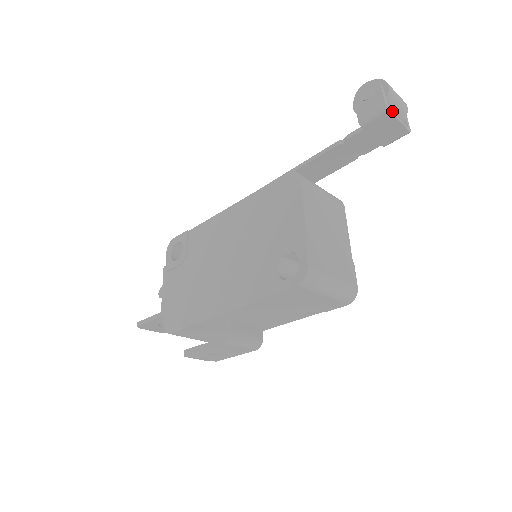
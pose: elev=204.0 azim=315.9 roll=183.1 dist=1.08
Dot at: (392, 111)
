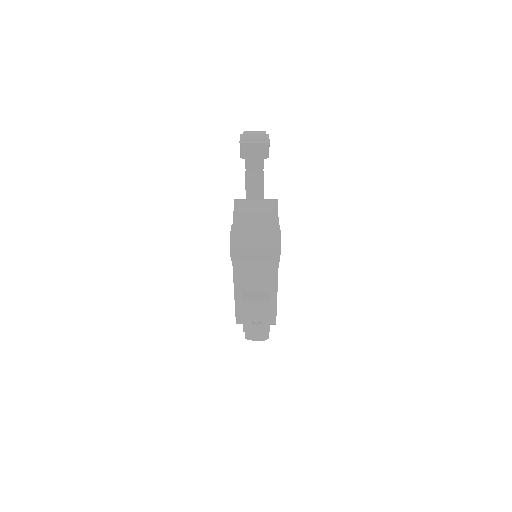
Dot at: (247, 142)
